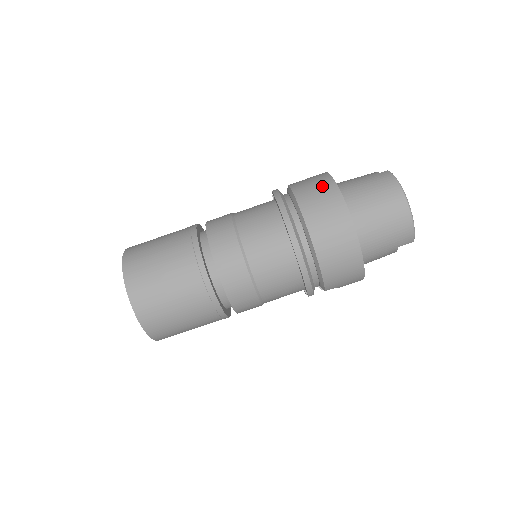
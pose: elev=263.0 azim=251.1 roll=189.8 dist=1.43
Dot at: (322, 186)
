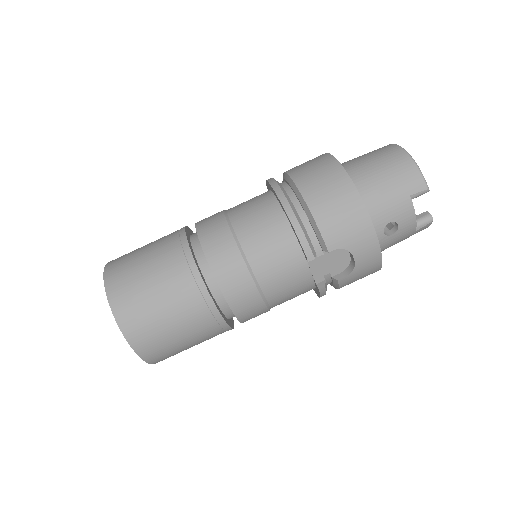
Dot at: occluded
